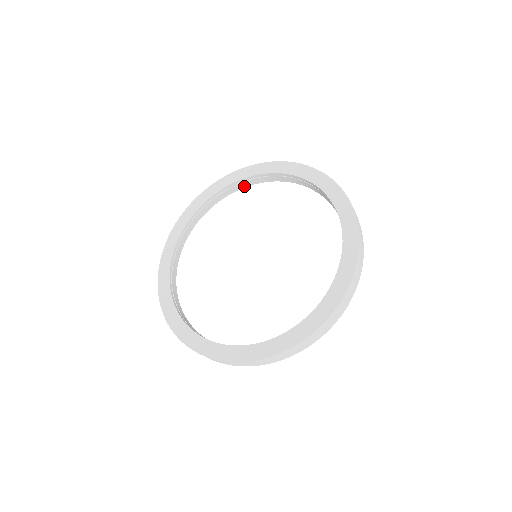
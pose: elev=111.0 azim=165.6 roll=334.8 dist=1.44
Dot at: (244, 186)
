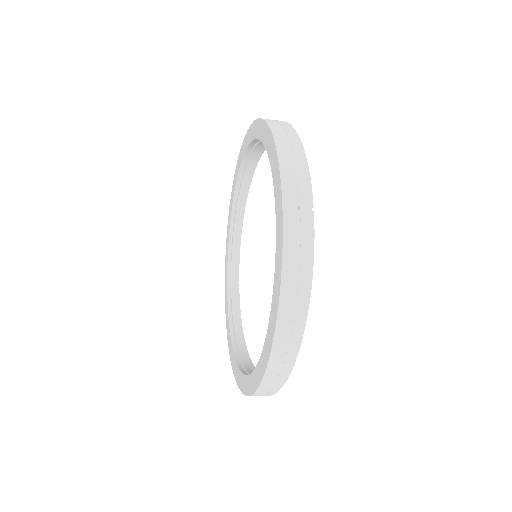
Dot at: (249, 182)
